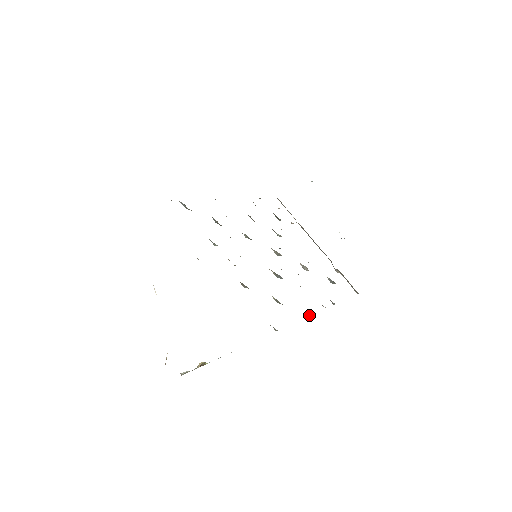
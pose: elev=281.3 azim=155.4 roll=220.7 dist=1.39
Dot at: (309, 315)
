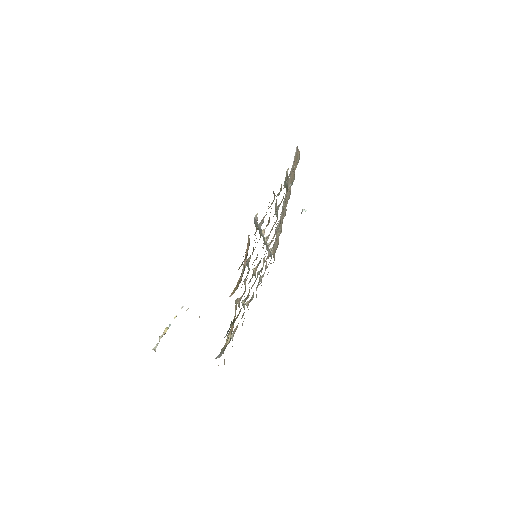
Dot at: occluded
